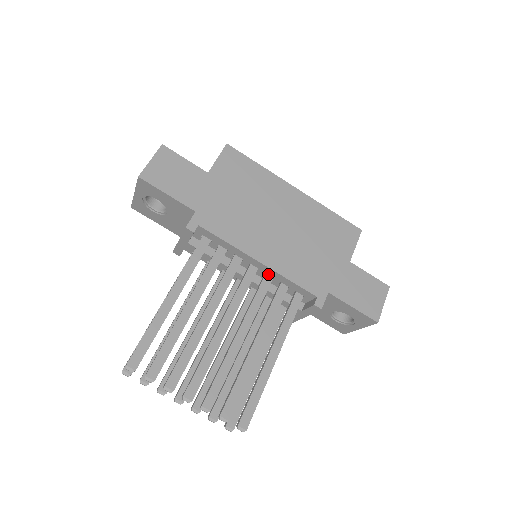
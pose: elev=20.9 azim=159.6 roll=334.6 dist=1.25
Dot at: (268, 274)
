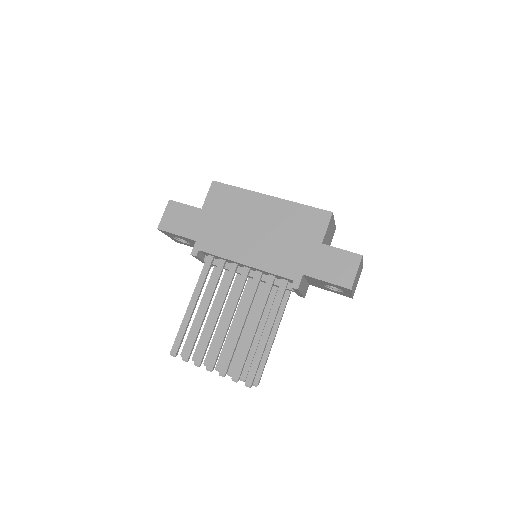
Dot at: (258, 270)
